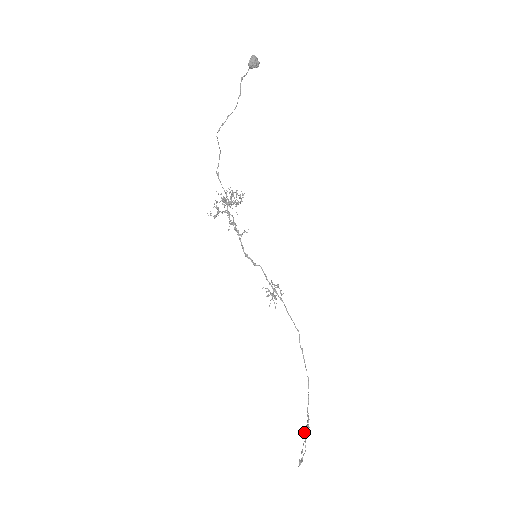
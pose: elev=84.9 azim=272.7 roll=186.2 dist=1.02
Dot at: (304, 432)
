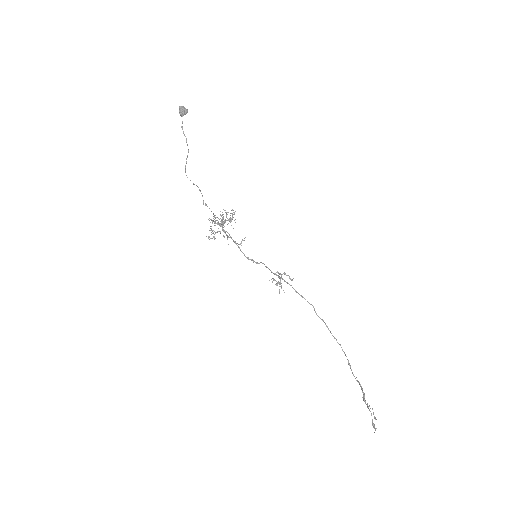
Dot at: (363, 397)
